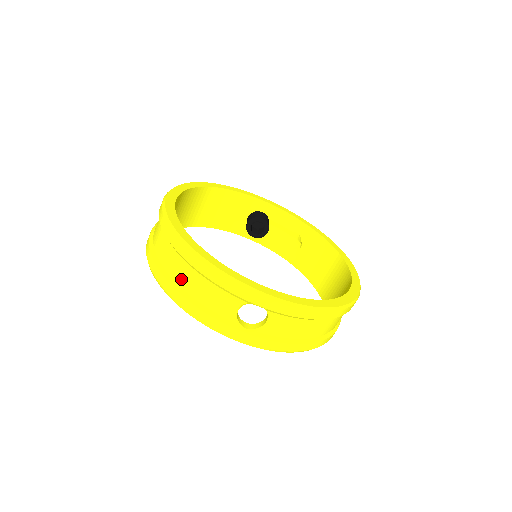
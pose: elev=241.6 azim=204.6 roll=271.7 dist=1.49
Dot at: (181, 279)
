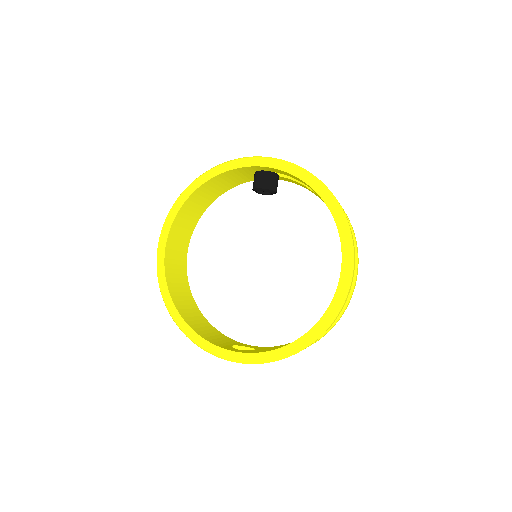
Dot at: occluded
